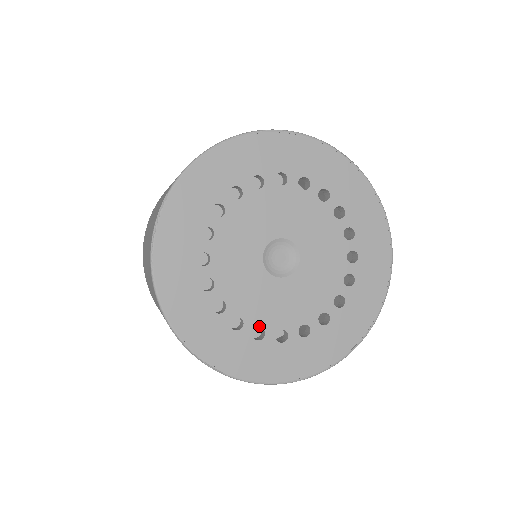
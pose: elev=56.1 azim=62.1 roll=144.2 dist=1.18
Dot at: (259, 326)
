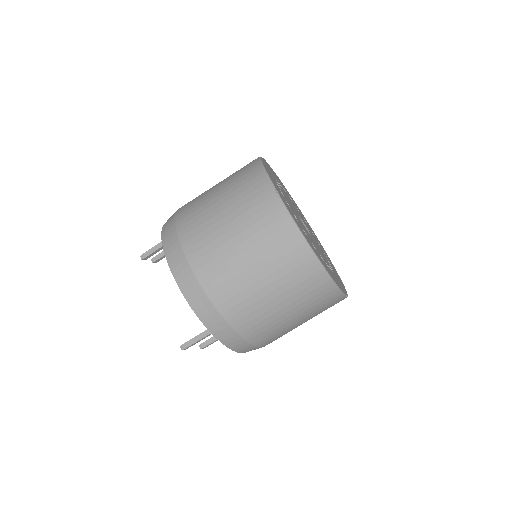
Dot at: (296, 217)
